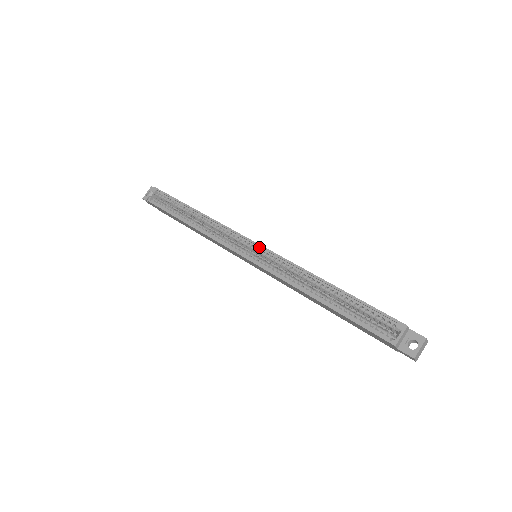
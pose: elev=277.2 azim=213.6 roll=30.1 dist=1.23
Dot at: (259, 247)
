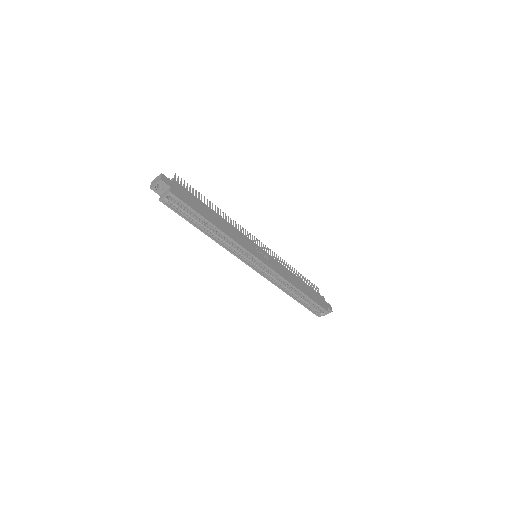
Dot at: (265, 264)
